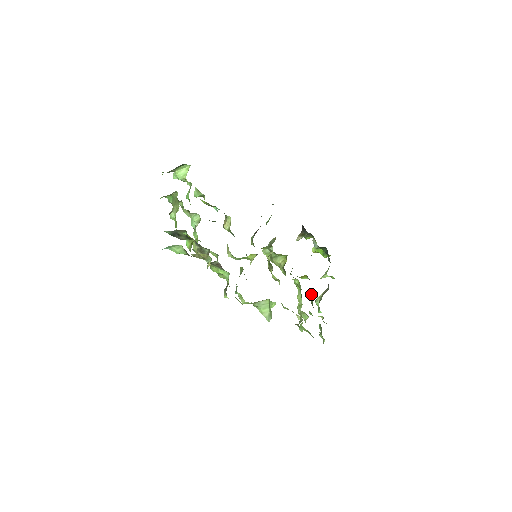
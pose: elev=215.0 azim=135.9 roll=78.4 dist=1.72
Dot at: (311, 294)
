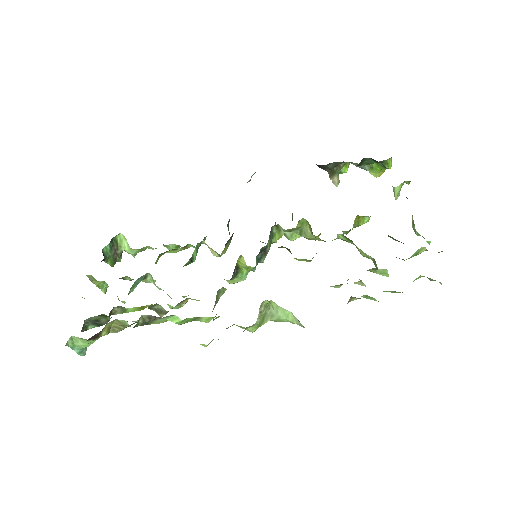
Dot at: occluded
